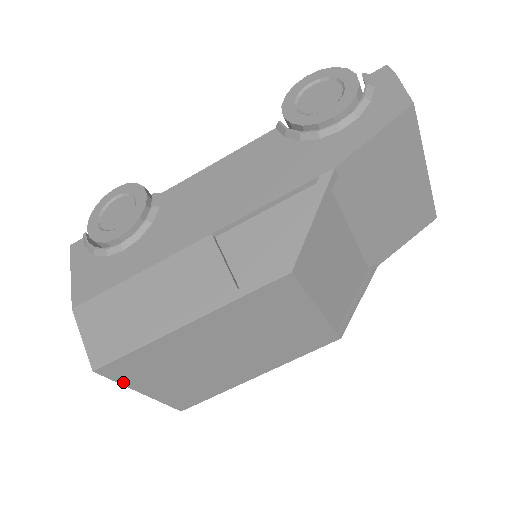
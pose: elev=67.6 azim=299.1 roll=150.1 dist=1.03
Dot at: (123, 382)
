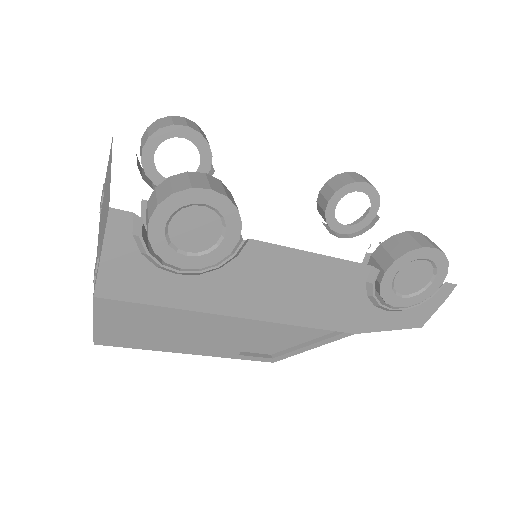
Dot at: occluded
